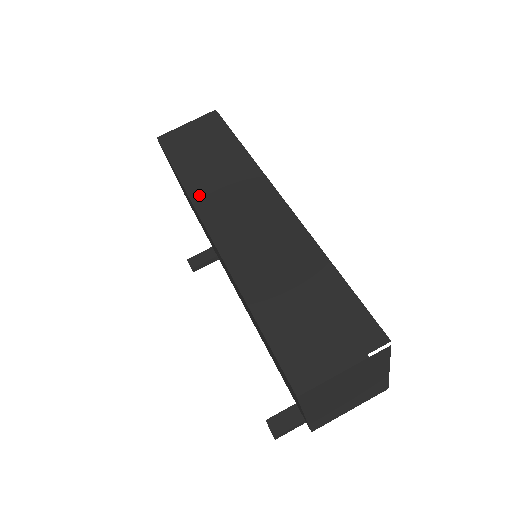
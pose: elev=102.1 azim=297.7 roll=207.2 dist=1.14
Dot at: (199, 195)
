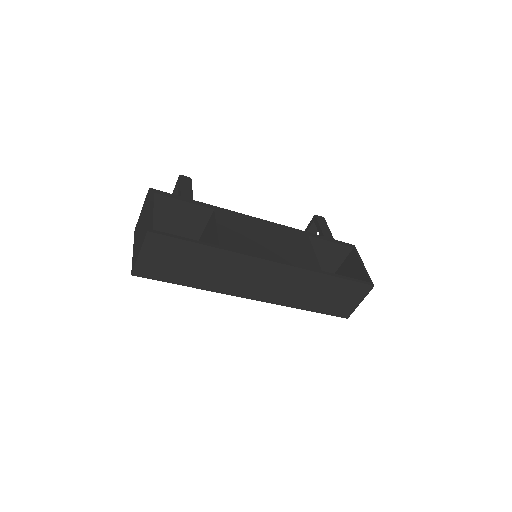
Dot at: (220, 288)
